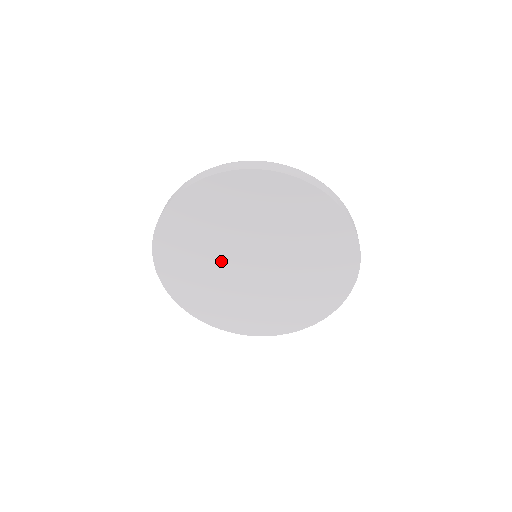
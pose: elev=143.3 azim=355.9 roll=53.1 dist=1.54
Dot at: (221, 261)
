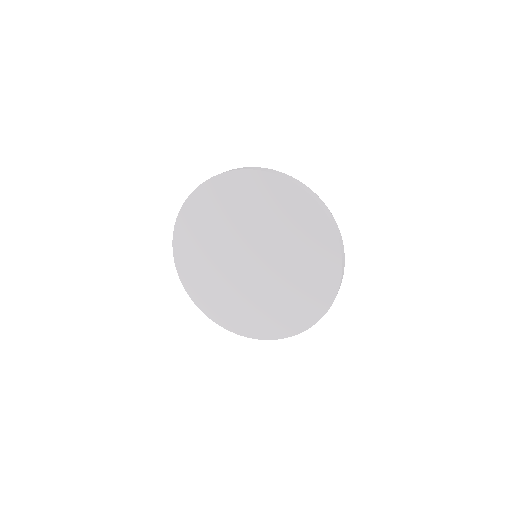
Dot at: (227, 244)
